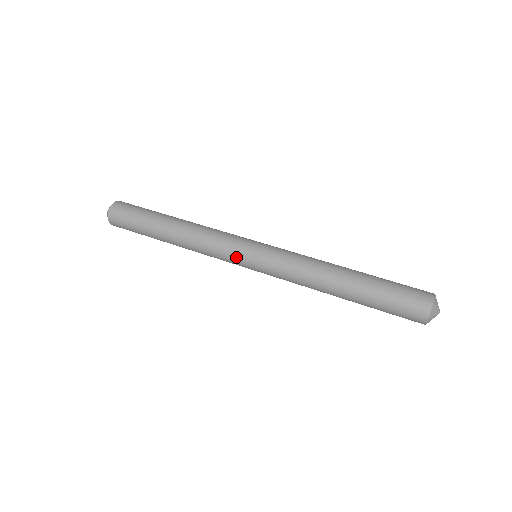
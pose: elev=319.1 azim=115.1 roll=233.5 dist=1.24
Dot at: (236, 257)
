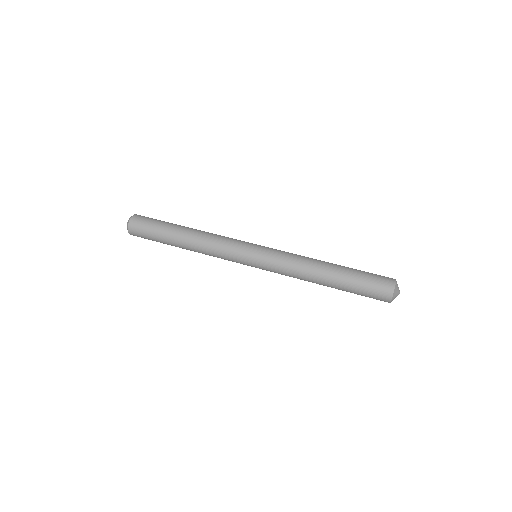
Dot at: (241, 263)
